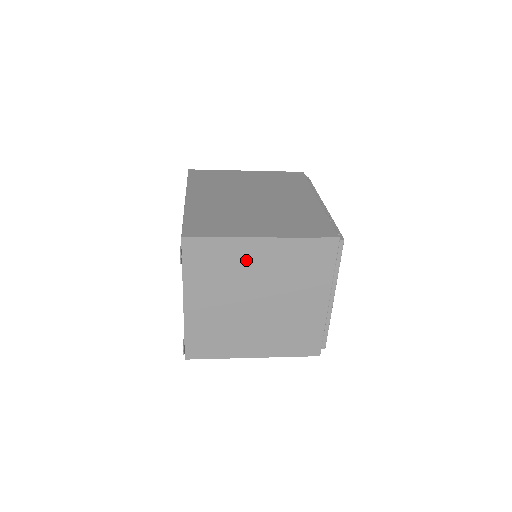
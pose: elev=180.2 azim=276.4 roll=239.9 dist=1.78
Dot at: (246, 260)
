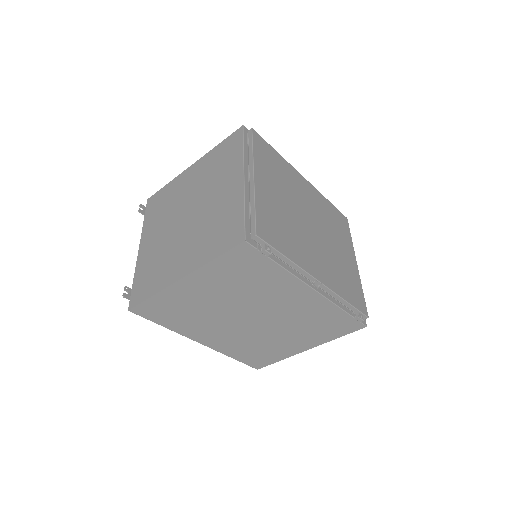
Dot at: (181, 188)
